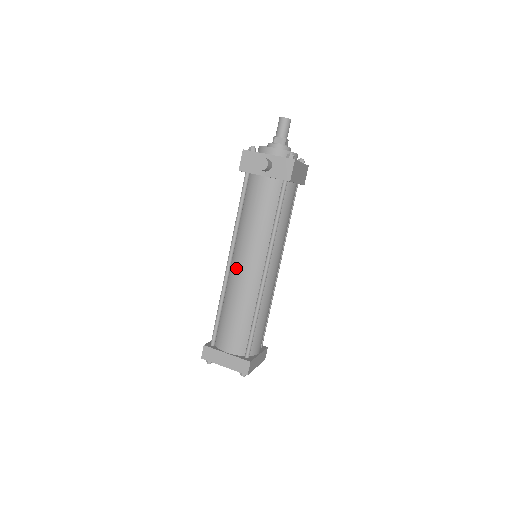
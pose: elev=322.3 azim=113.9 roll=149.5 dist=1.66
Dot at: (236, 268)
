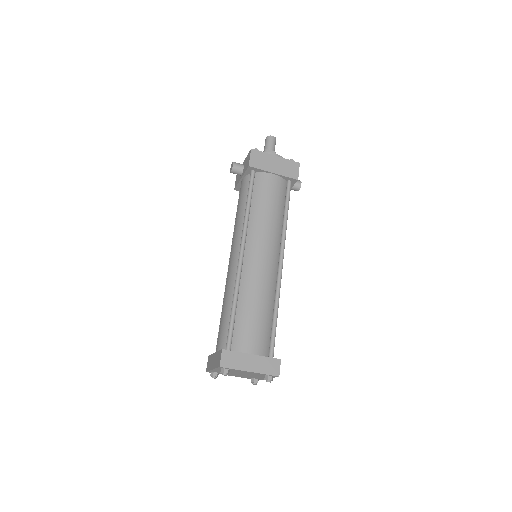
Dot at: occluded
